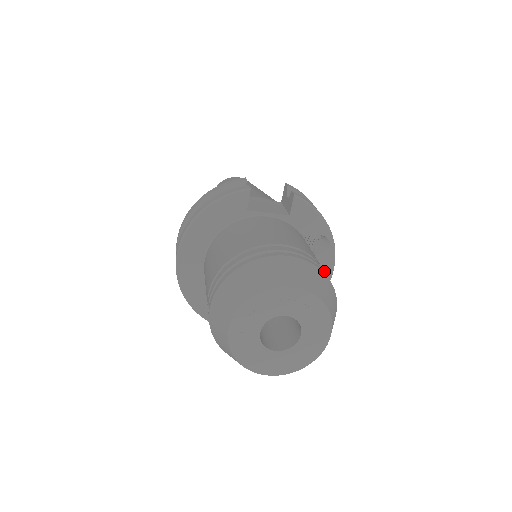
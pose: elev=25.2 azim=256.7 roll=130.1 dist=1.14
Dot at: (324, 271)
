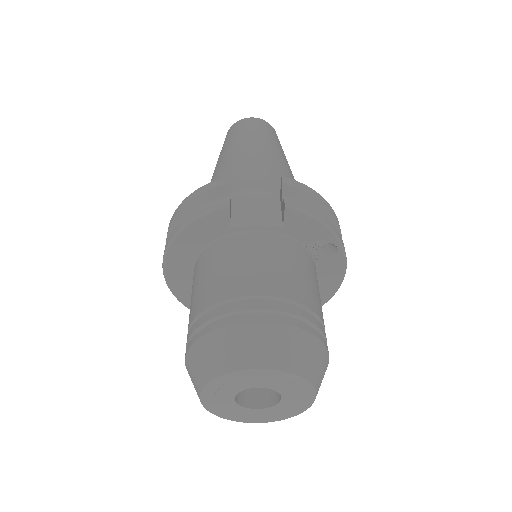
Dot at: (311, 321)
